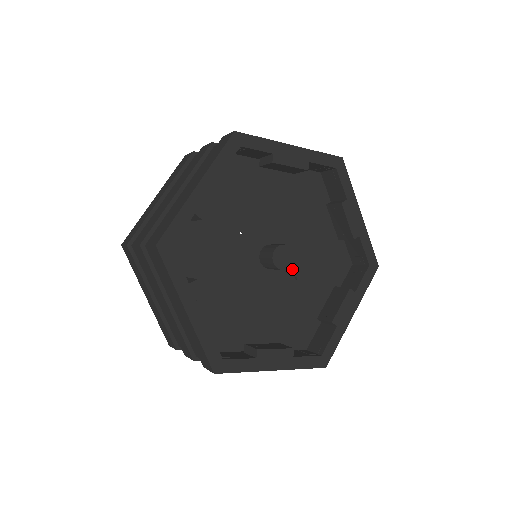
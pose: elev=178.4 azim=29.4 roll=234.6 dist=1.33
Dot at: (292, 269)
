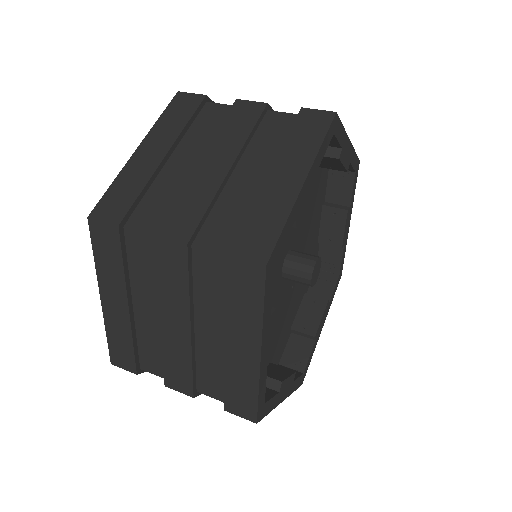
Dot at: occluded
